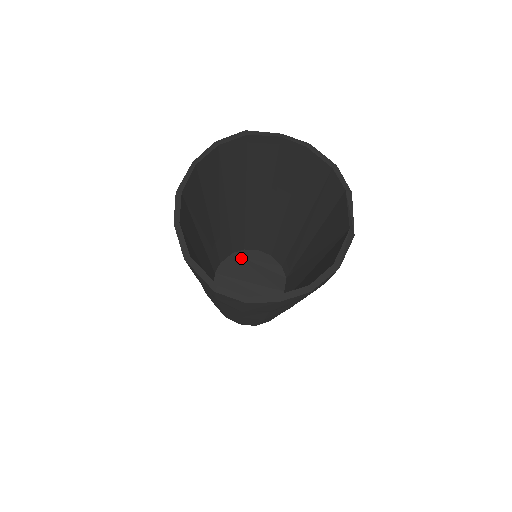
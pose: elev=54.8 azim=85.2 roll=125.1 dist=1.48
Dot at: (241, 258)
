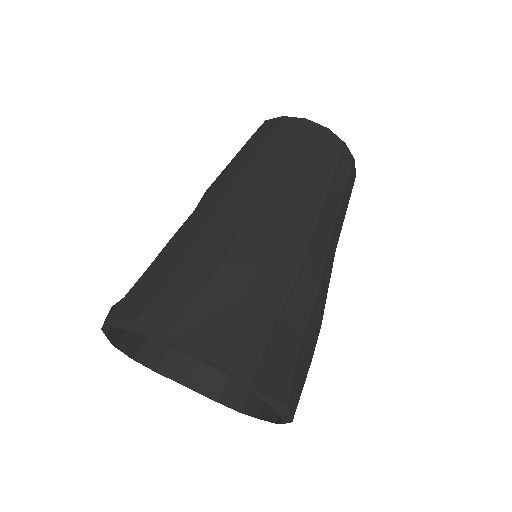
Dot at: occluded
